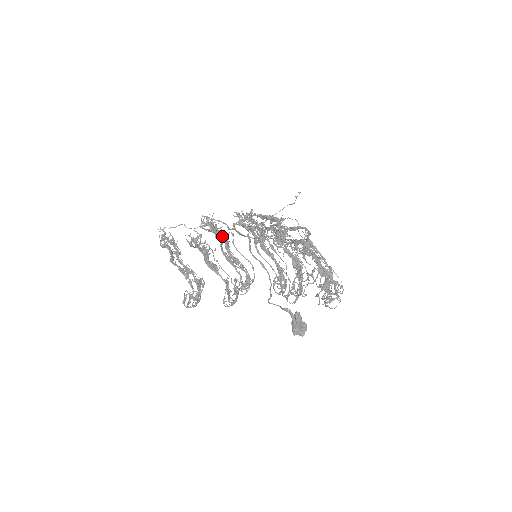
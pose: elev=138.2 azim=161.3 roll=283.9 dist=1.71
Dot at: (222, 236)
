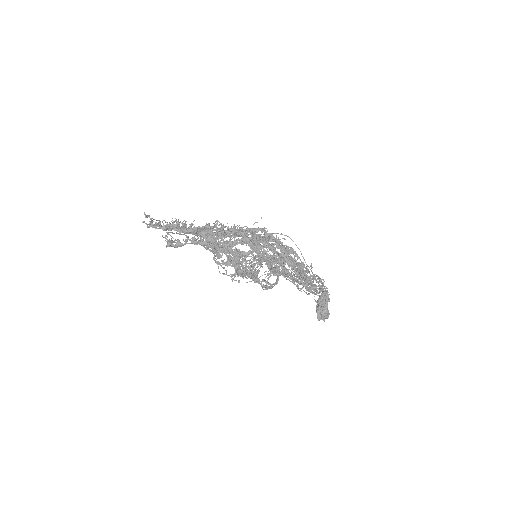
Dot at: (234, 227)
